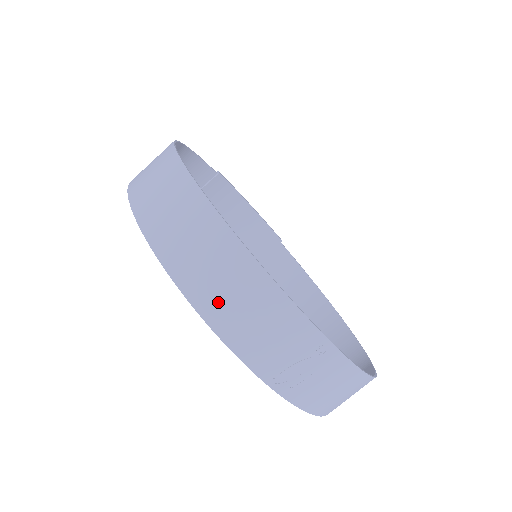
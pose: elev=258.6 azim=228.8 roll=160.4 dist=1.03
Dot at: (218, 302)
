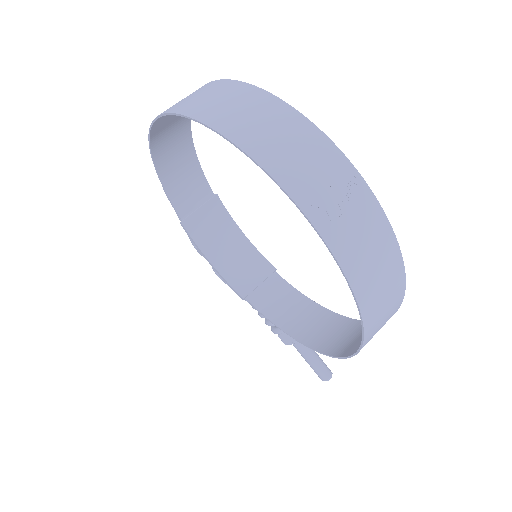
Dot at: (250, 131)
